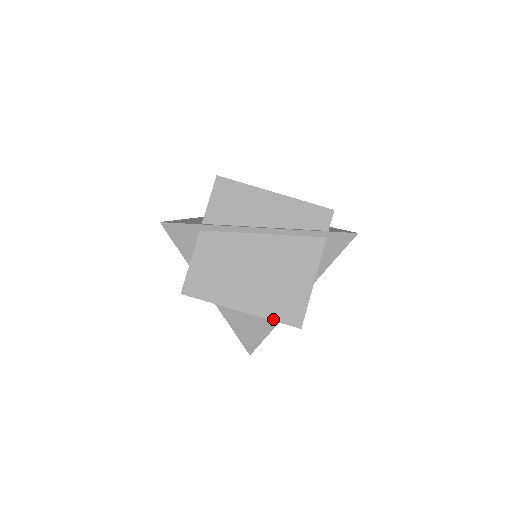
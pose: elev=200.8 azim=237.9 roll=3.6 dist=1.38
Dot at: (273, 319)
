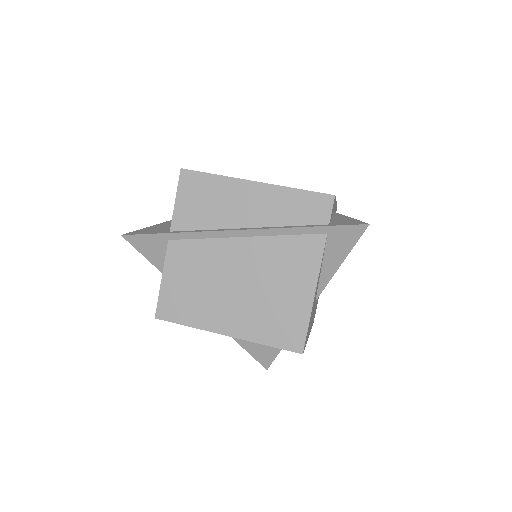
Dot at: (266, 343)
